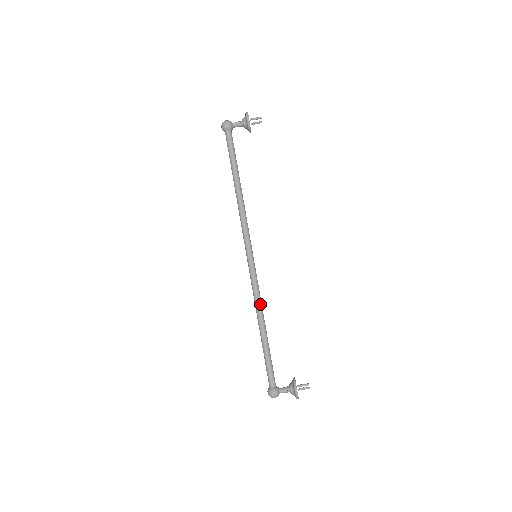
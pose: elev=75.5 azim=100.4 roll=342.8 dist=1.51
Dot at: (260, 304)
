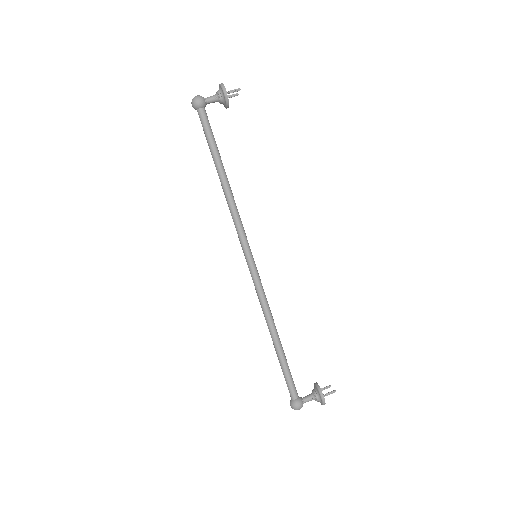
Dot at: (269, 310)
